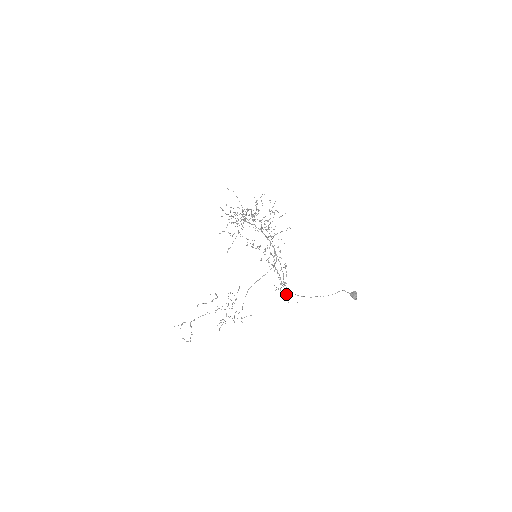
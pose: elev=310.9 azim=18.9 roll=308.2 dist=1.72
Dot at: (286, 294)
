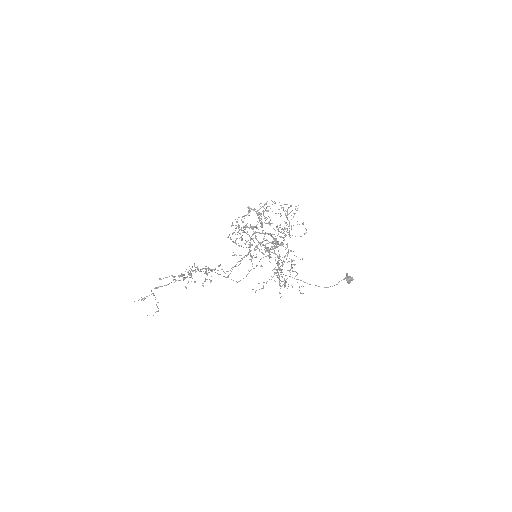
Dot at: (284, 283)
